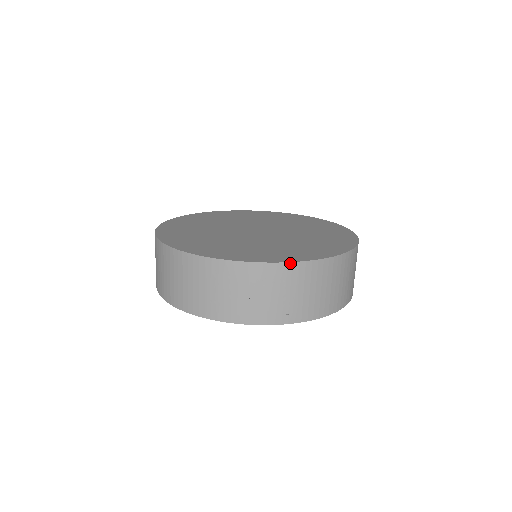
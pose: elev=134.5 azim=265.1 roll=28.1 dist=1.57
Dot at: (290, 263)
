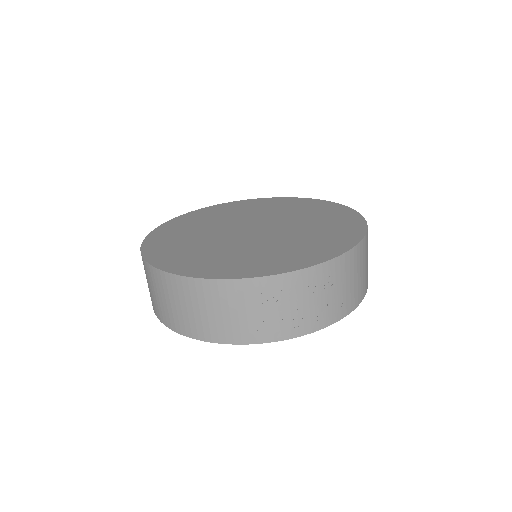
Dot at: (332, 260)
